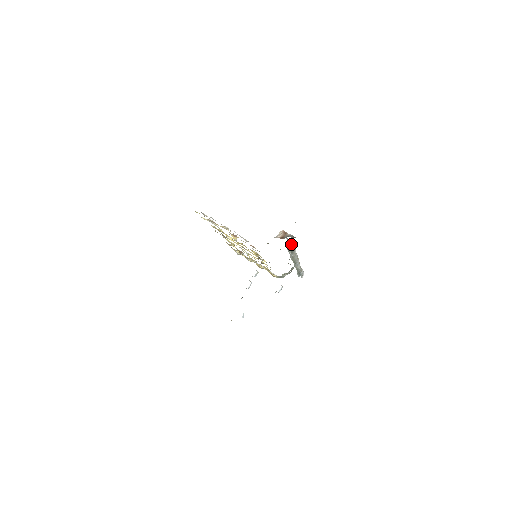
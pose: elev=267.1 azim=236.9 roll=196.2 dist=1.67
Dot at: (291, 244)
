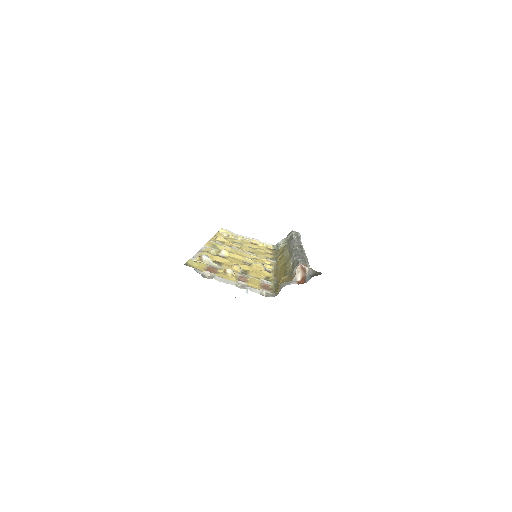
Dot at: occluded
